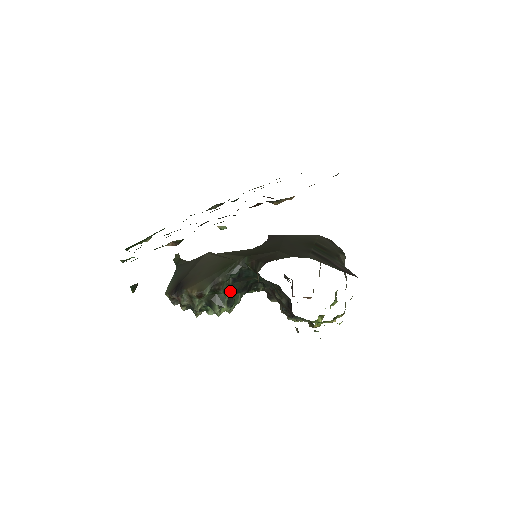
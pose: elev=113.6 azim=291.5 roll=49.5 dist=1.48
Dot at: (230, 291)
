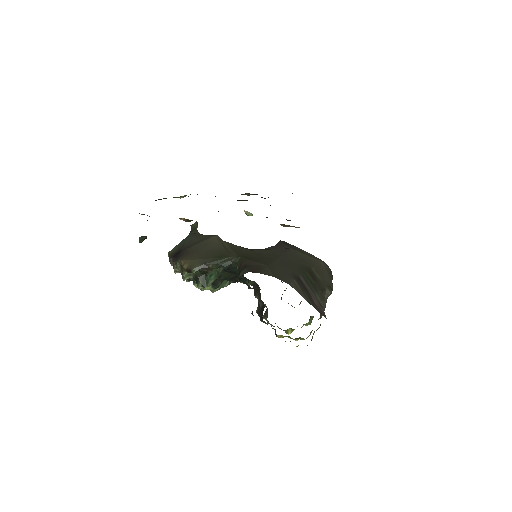
Dot at: (217, 277)
